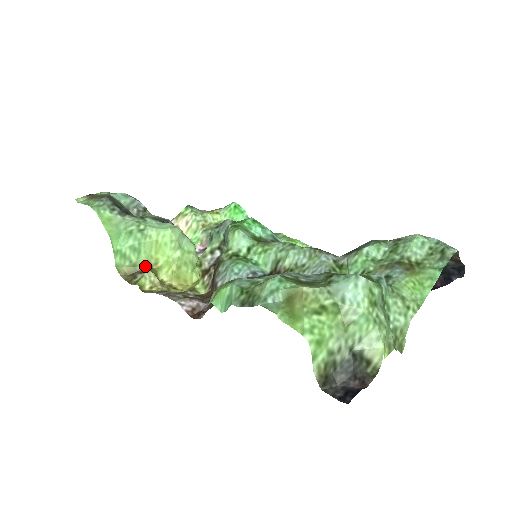
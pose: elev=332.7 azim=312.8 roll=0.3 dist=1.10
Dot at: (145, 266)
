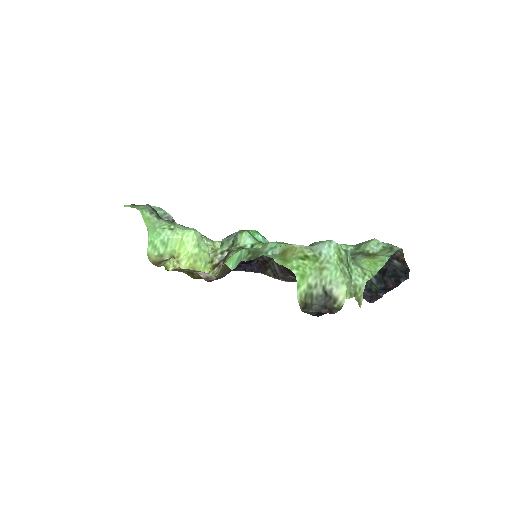
Dot at: (169, 257)
